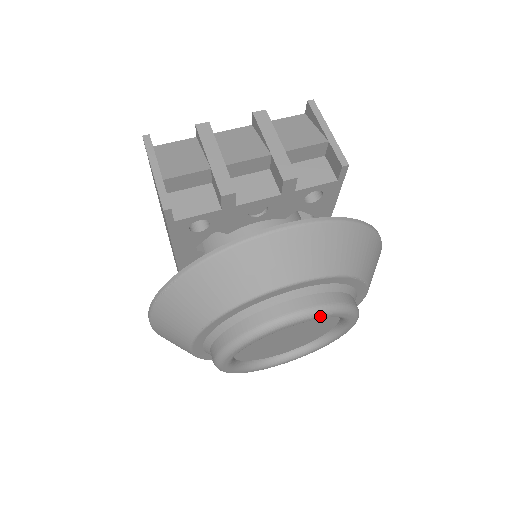
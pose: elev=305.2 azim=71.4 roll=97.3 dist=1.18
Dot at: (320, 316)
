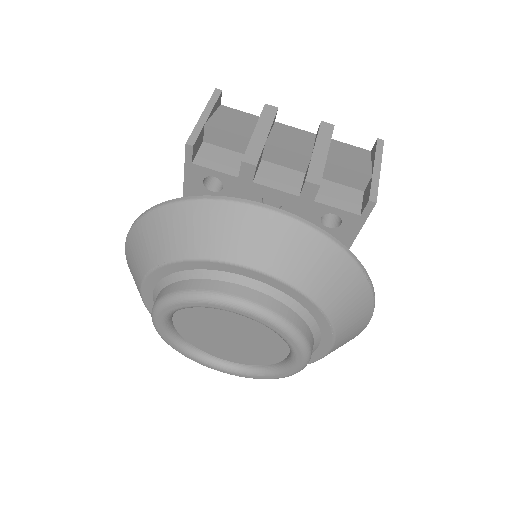
Dot at: (262, 319)
